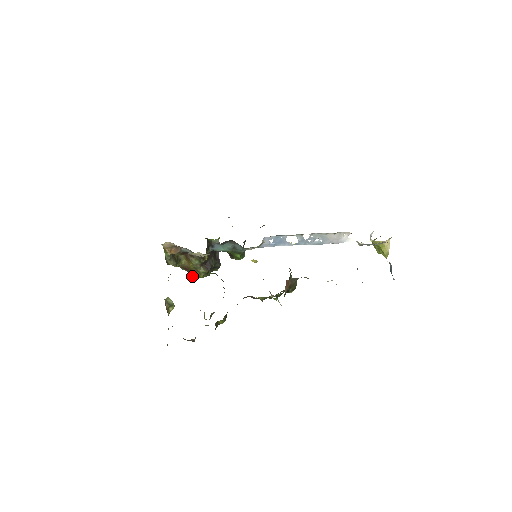
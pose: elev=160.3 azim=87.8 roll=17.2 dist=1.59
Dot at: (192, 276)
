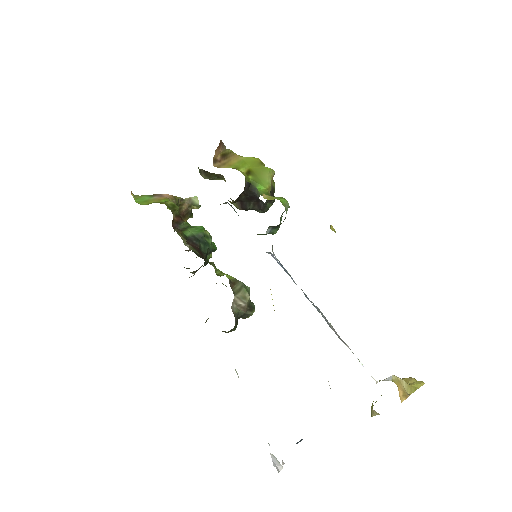
Dot at: occluded
